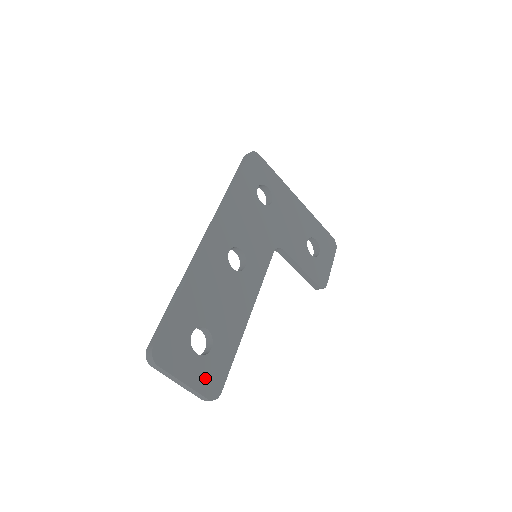
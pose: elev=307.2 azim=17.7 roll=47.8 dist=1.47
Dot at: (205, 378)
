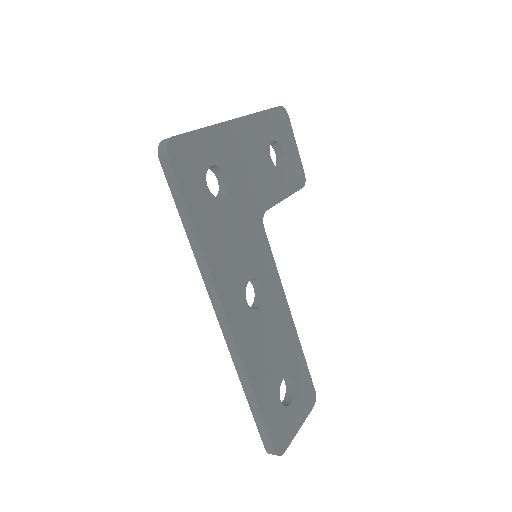
Dot at: (304, 403)
